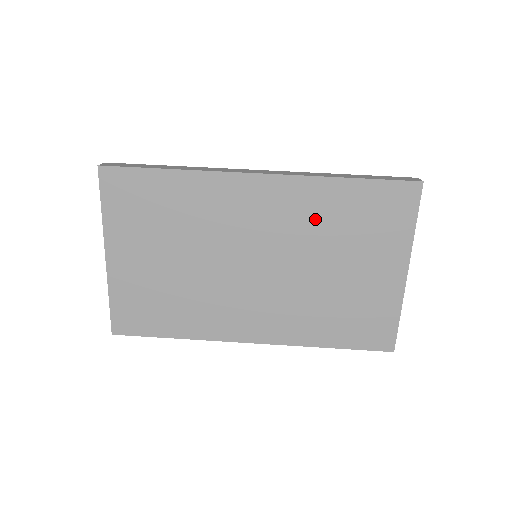
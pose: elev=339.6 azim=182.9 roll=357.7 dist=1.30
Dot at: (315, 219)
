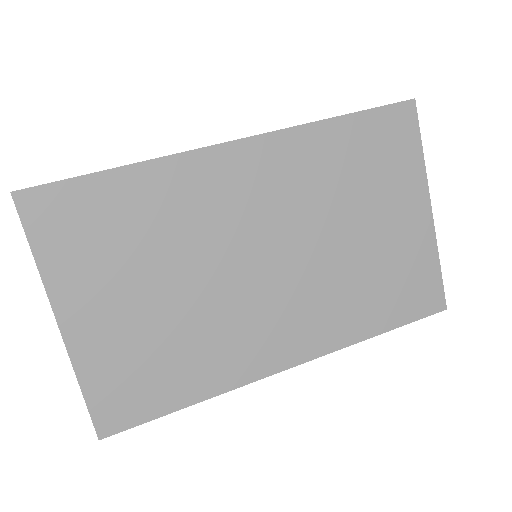
Dot at: (318, 178)
